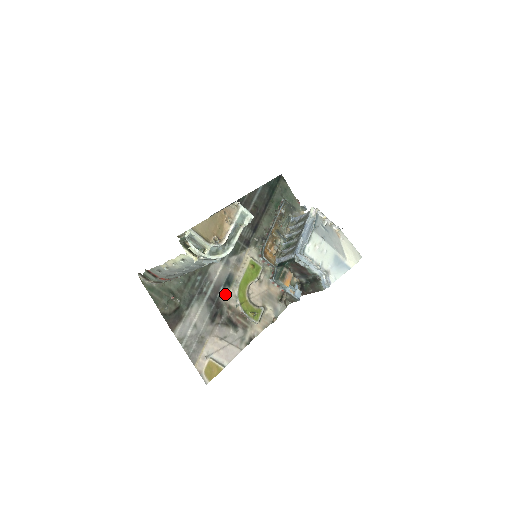
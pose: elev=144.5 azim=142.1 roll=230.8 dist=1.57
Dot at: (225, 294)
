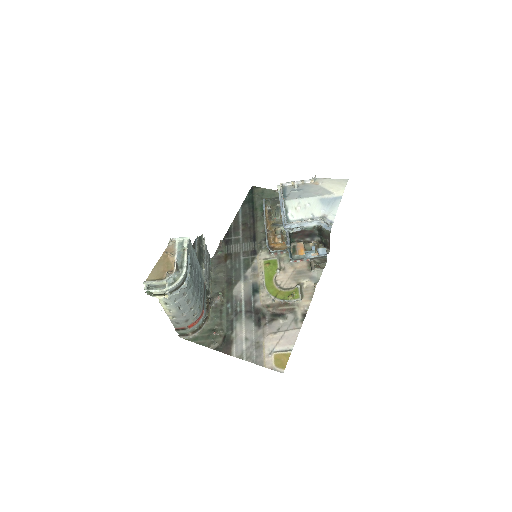
Dot at: (258, 300)
